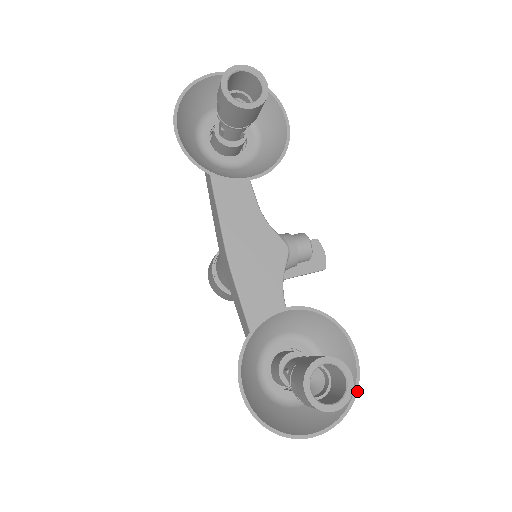
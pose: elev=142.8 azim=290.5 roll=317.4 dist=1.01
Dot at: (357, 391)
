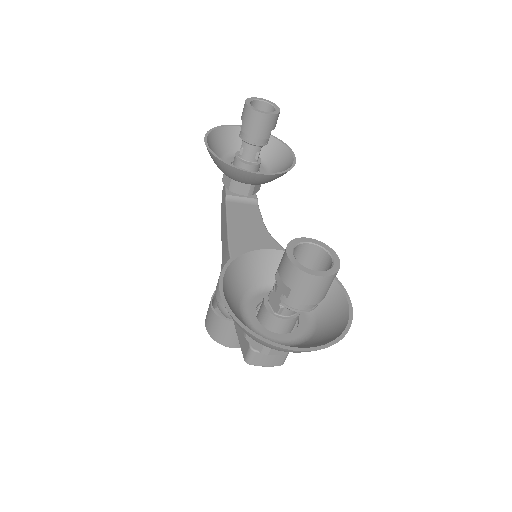
Dot at: occluded
